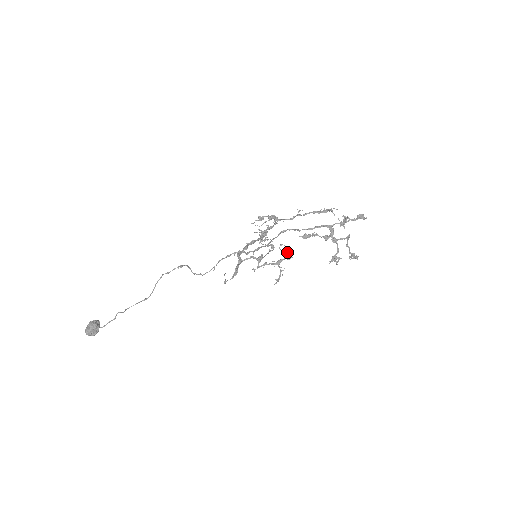
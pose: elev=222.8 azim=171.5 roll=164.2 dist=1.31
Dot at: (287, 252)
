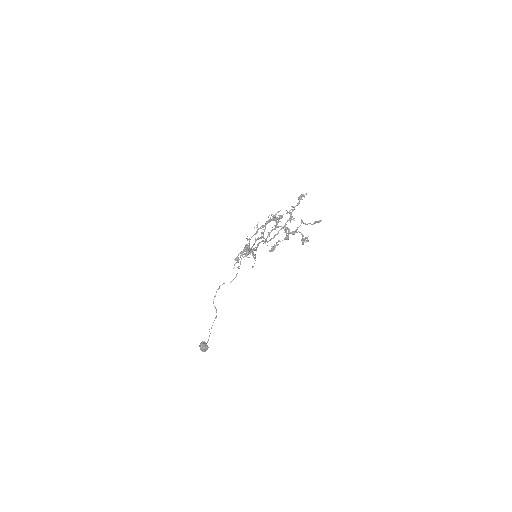
Dot at: occluded
